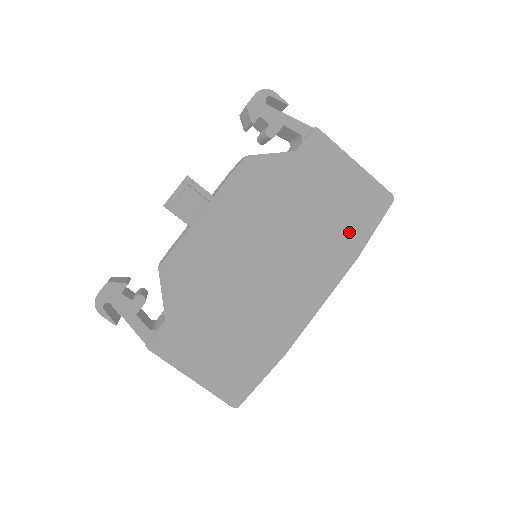
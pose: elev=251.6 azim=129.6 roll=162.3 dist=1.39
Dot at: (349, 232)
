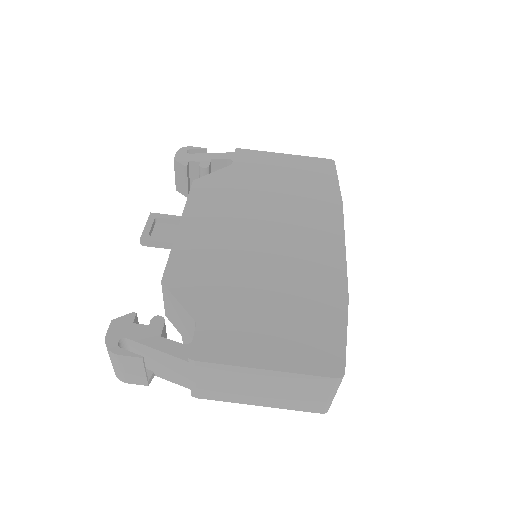
Dot at: (319, 191)
